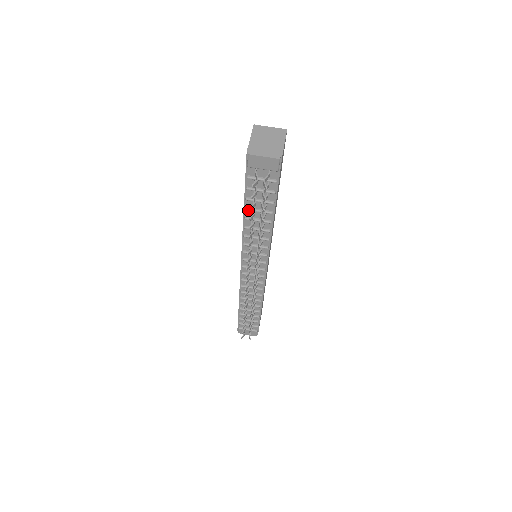
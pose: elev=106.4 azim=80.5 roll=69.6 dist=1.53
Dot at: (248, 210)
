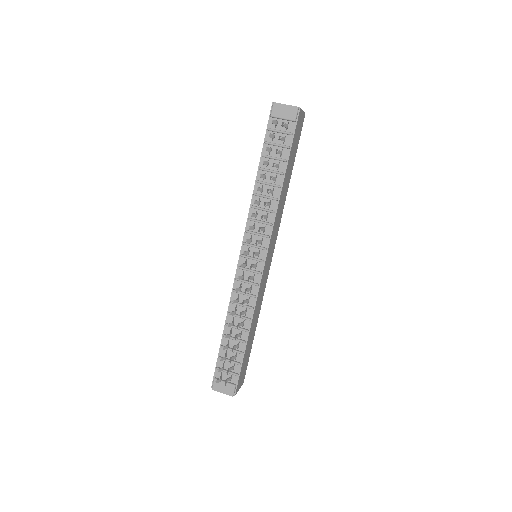
Dot at: (262, 169)
